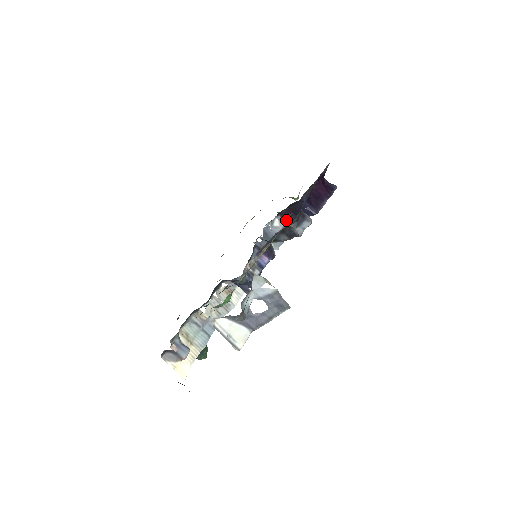
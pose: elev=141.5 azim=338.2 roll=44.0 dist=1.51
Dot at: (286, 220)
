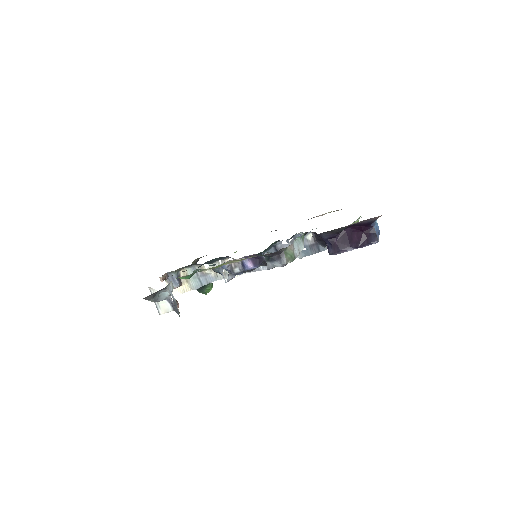
Dot at: (317, 240)
